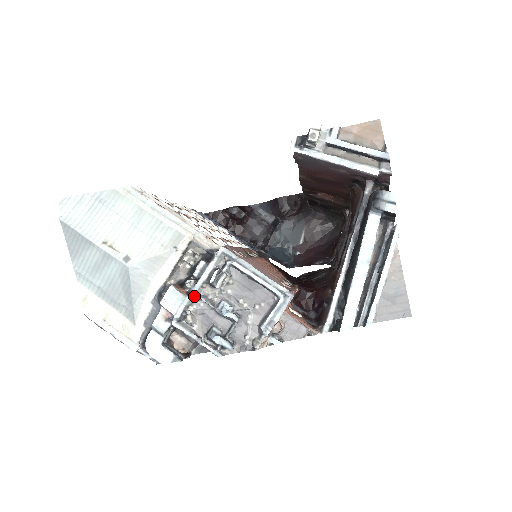
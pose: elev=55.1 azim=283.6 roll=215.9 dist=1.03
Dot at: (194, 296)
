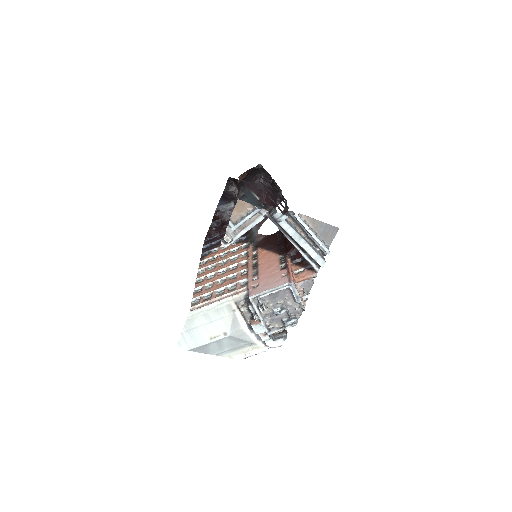
Dot at: (263, 319)
